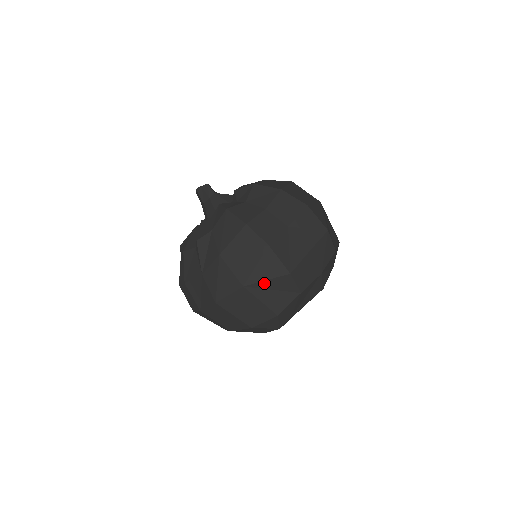
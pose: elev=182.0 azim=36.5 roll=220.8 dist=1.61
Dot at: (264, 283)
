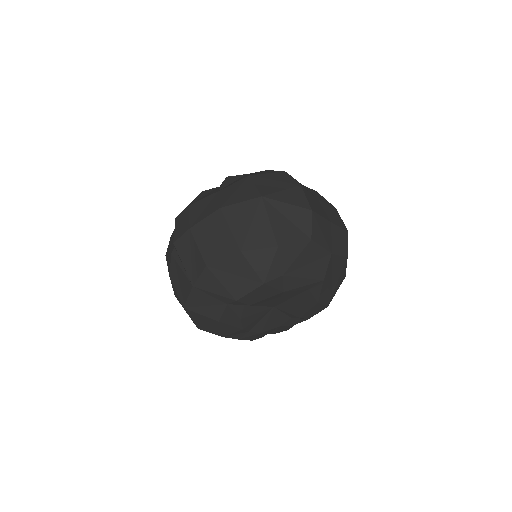
Dot at: (283, 205)
